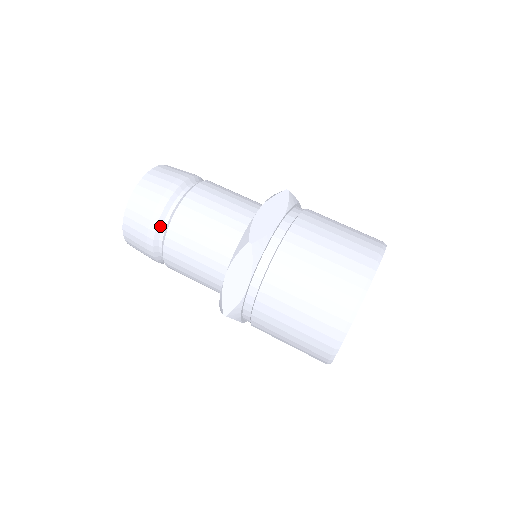
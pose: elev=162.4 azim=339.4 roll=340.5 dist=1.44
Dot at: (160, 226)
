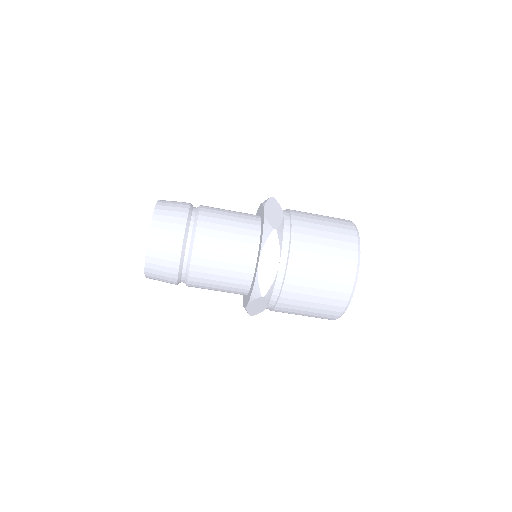
Dot at: (185, 242)
